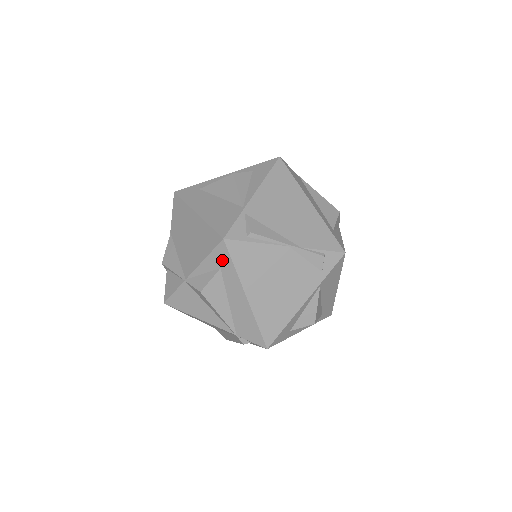
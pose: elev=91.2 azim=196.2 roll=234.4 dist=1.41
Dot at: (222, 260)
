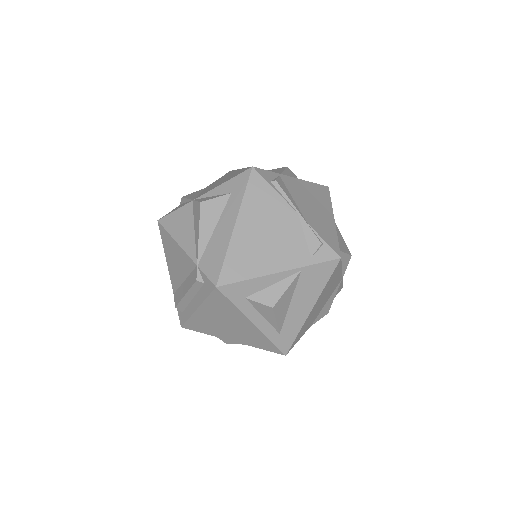
Dot at: (238, 186)
